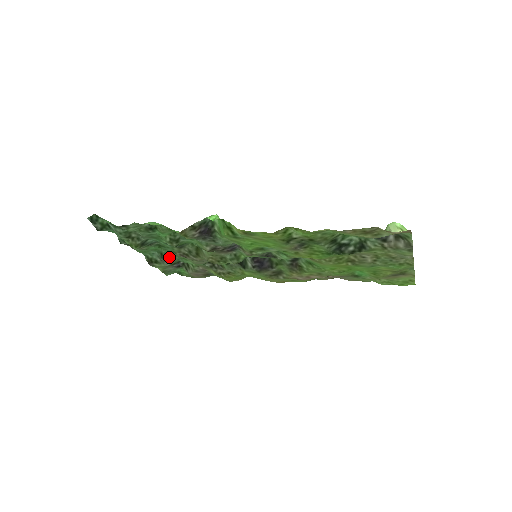
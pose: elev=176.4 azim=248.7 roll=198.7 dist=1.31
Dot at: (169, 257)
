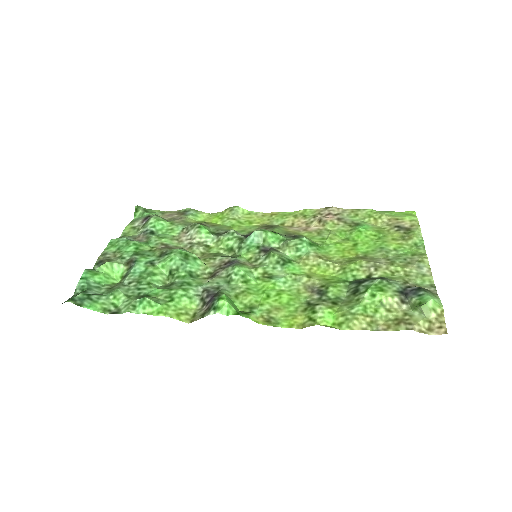
Dot at: (145, 242)
